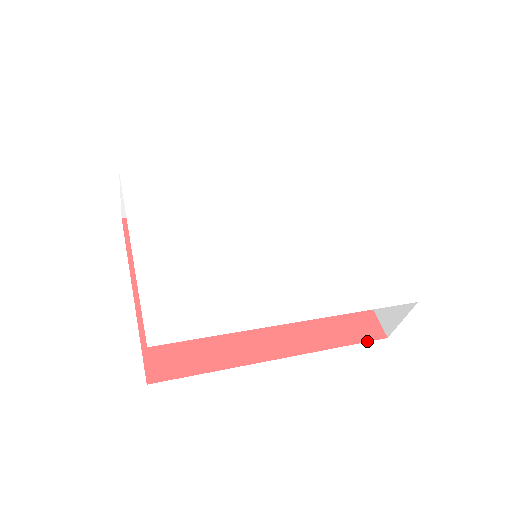
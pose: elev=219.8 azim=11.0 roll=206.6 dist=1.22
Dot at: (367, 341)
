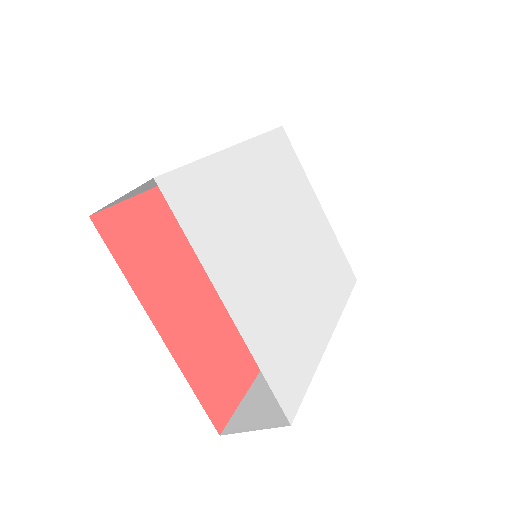
Dot at: occluded
